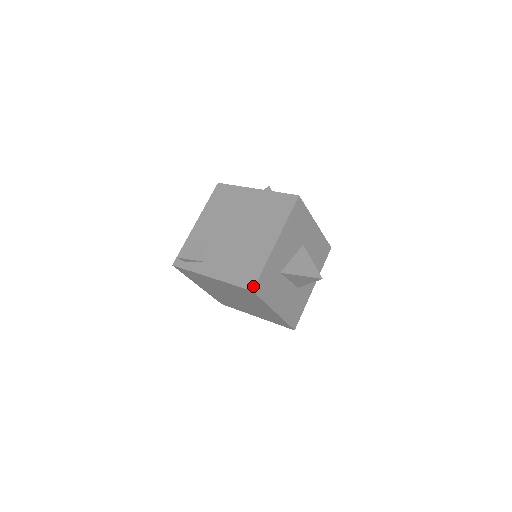
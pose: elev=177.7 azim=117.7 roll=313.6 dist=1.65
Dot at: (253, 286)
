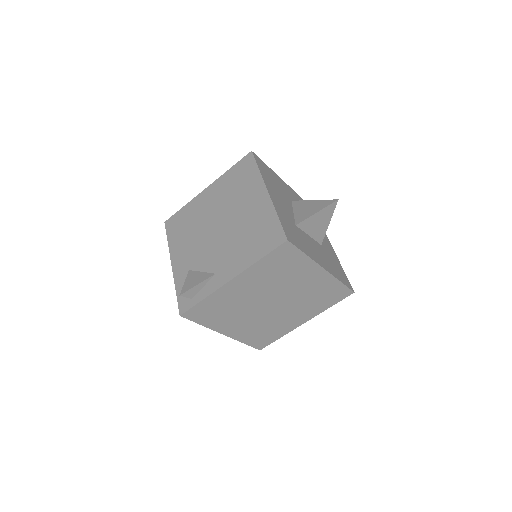
Dot at: (284, 236)
